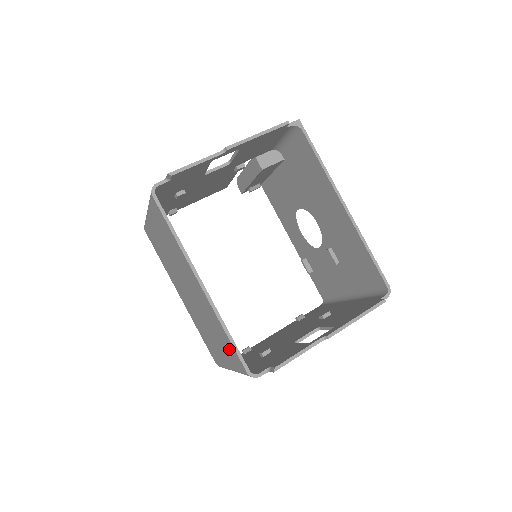
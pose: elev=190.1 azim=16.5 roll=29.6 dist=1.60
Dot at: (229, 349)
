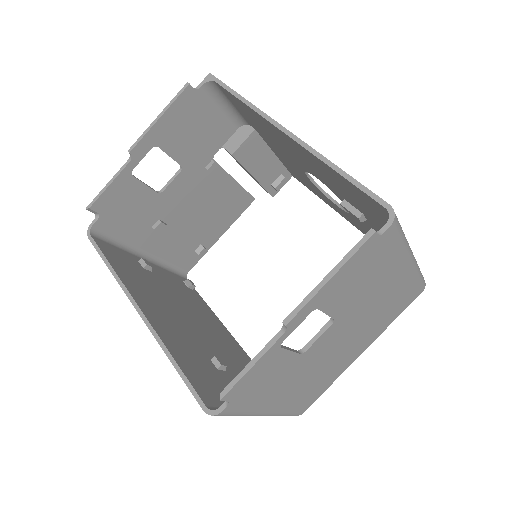
Dot at: occluded
